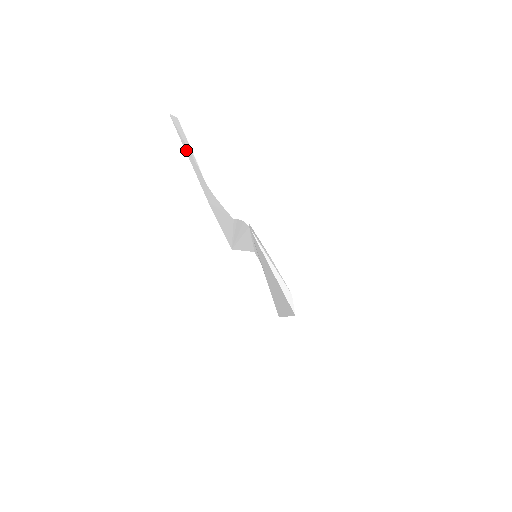
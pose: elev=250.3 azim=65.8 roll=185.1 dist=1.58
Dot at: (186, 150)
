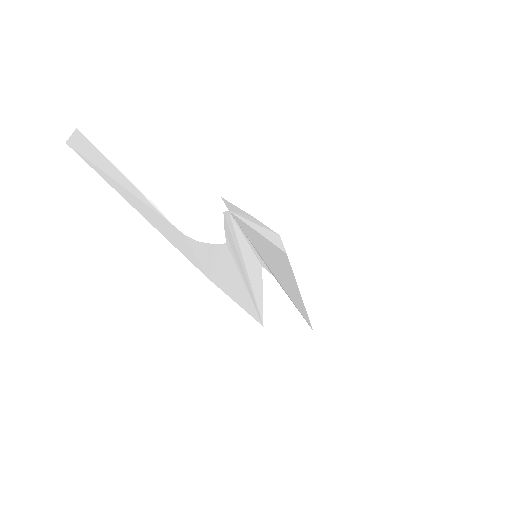
Dot at: (132, 203)
